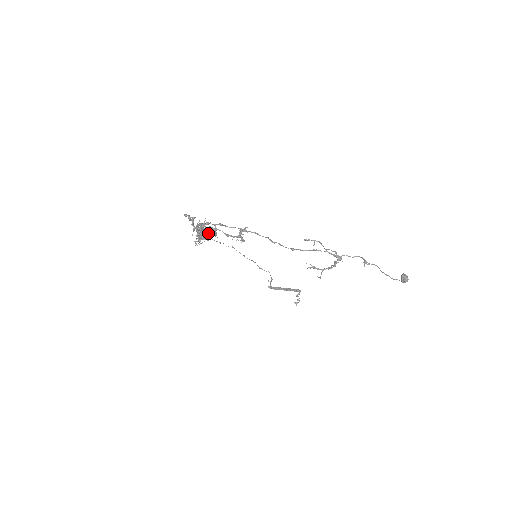
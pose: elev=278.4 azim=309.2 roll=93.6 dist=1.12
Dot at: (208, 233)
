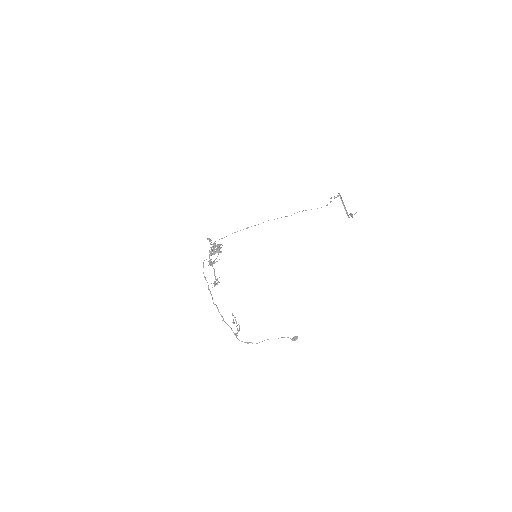
Dot at: (209, 263)
